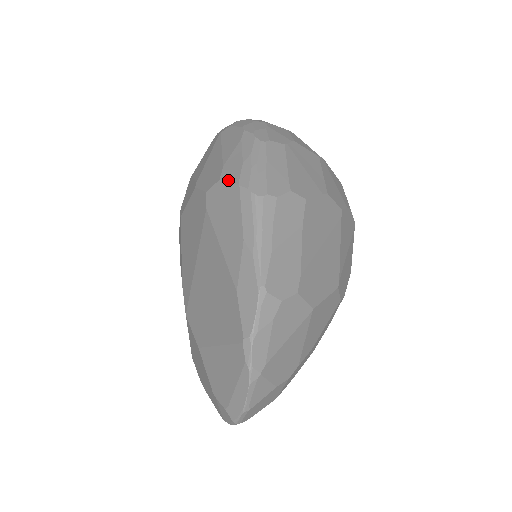
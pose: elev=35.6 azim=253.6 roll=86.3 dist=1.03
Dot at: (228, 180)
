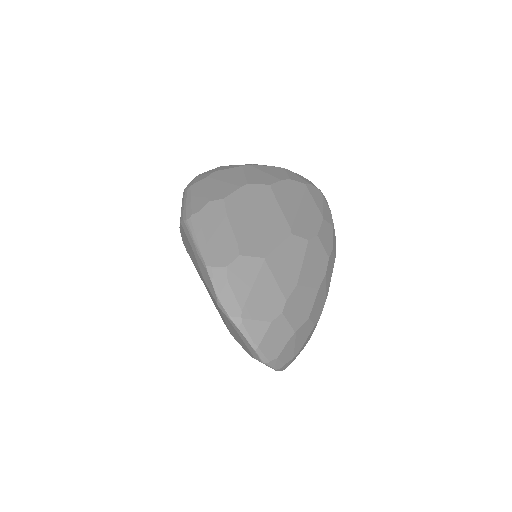
Dot at: occluded
